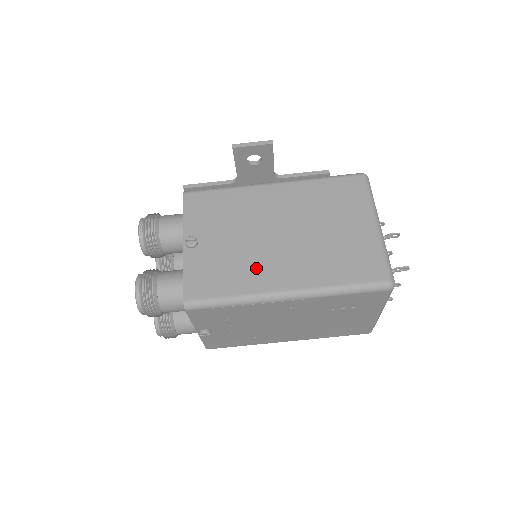
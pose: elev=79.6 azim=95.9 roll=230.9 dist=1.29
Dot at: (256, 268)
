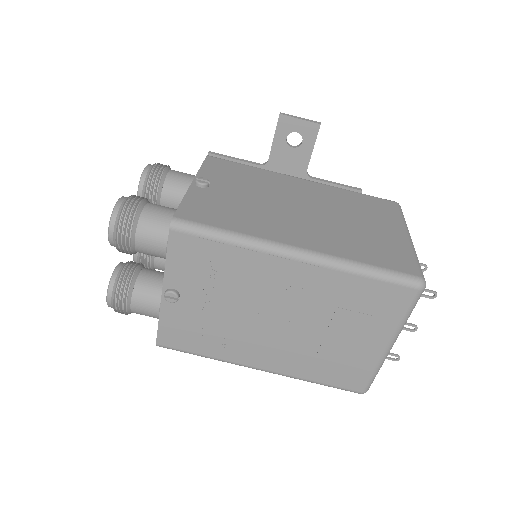
Dot at: (268, 221)
